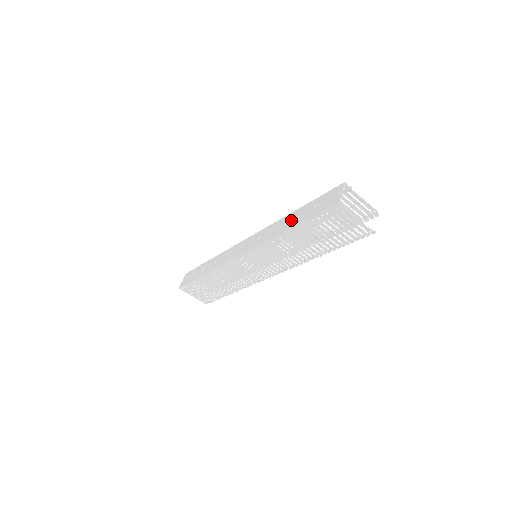
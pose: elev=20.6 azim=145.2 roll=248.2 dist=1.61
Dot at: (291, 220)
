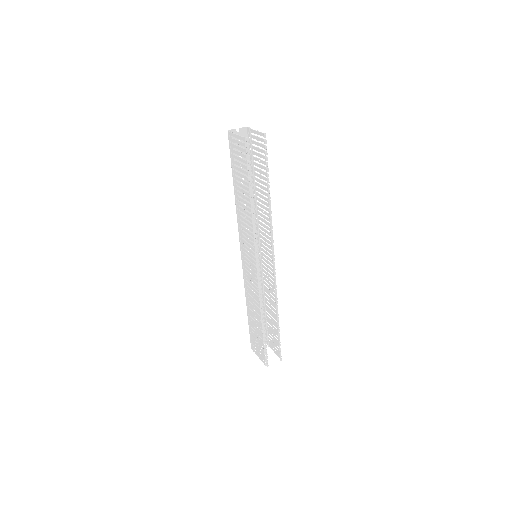
Dot at: occluded
